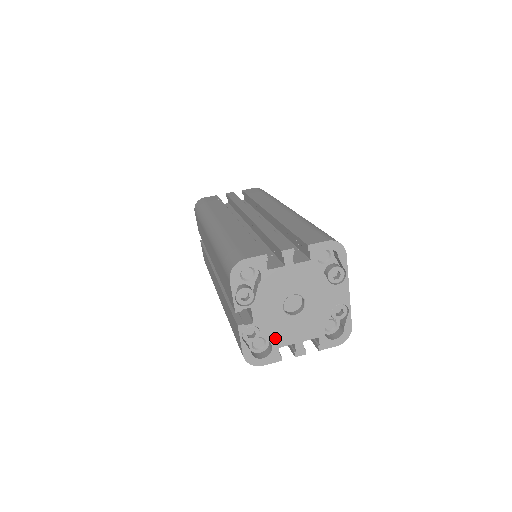
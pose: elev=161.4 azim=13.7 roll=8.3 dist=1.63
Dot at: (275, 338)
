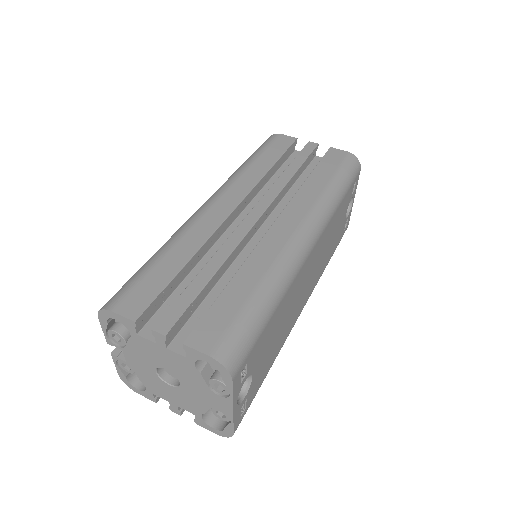
Dot at: (149, 385)
